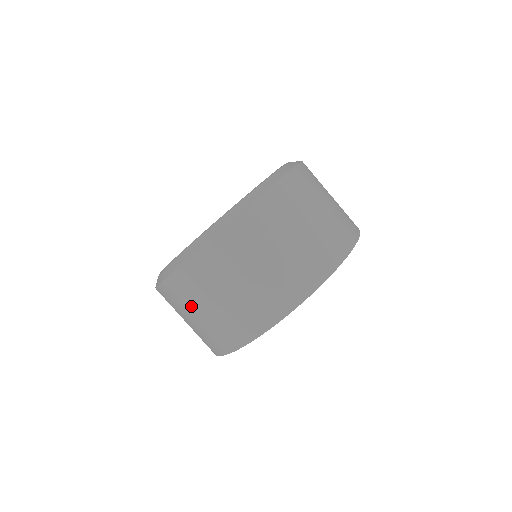
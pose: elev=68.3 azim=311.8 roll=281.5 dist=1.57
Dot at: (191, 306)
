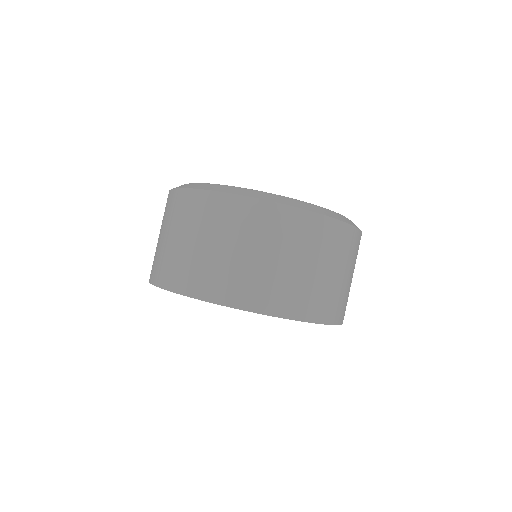
Dot at: (215, 232)
